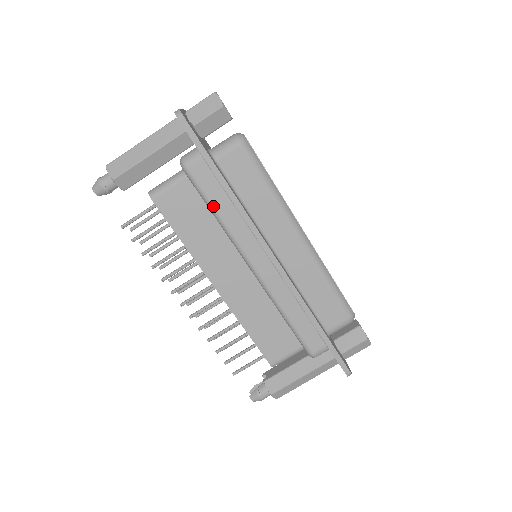
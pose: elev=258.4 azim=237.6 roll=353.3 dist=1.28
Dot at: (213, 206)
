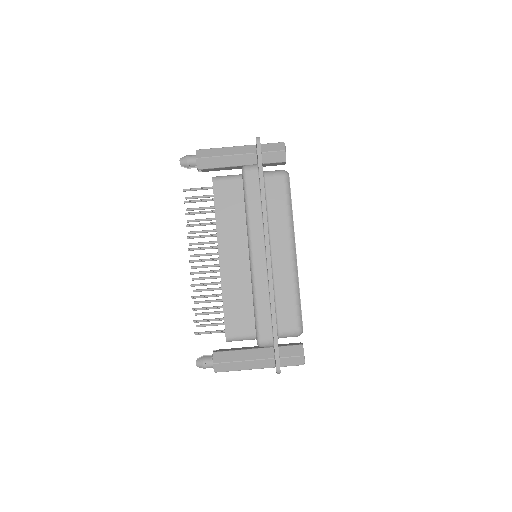
Dot at: (248, 202)
